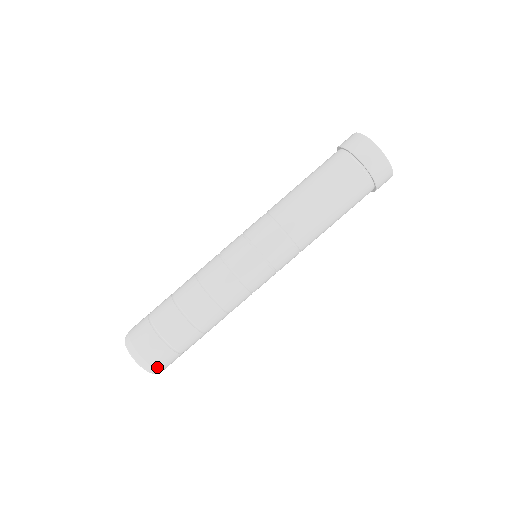
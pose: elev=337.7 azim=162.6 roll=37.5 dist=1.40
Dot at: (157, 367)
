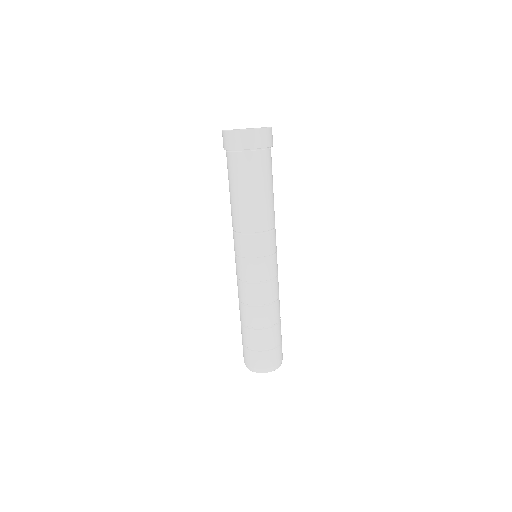
Dot at: (282, 359)
